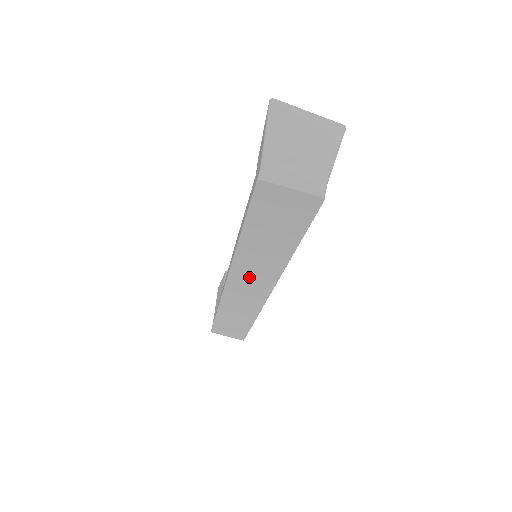
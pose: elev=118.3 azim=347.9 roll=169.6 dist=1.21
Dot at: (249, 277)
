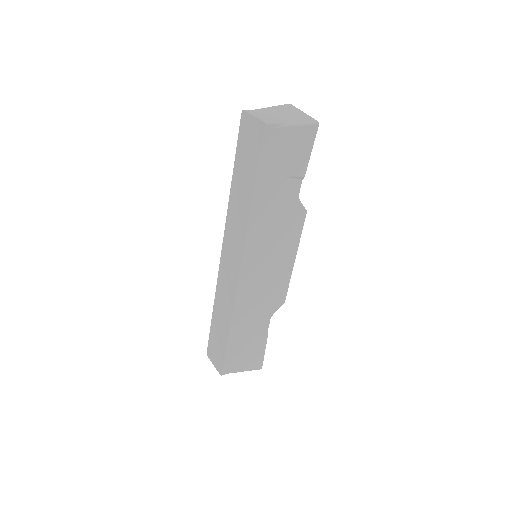
Dot at: (232, 240)
